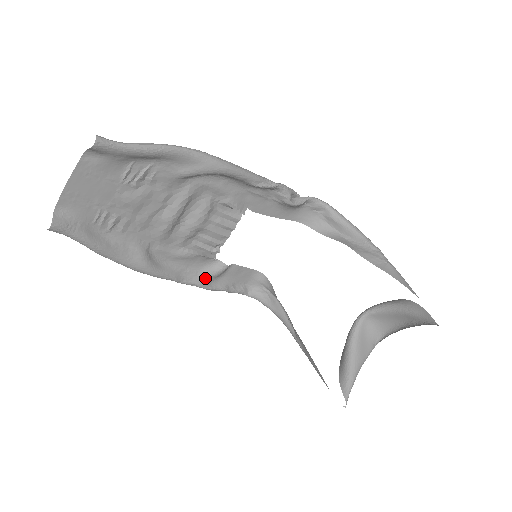
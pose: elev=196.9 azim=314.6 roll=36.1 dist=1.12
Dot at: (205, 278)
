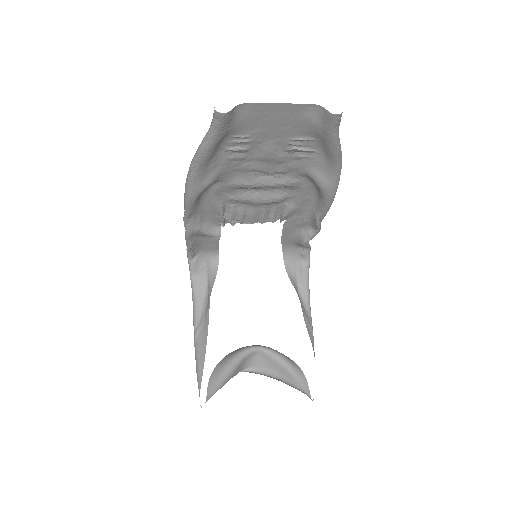
Dot at: (199, 230)
